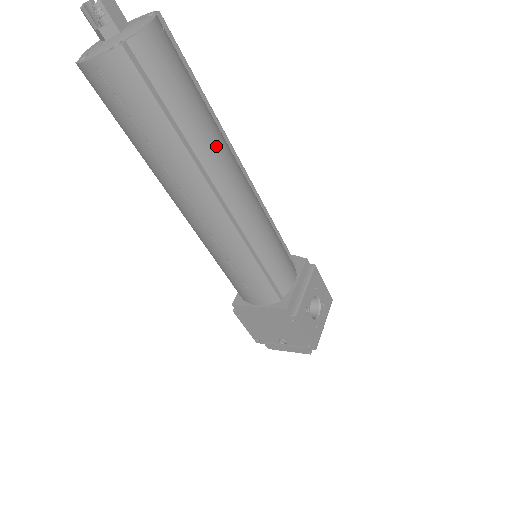
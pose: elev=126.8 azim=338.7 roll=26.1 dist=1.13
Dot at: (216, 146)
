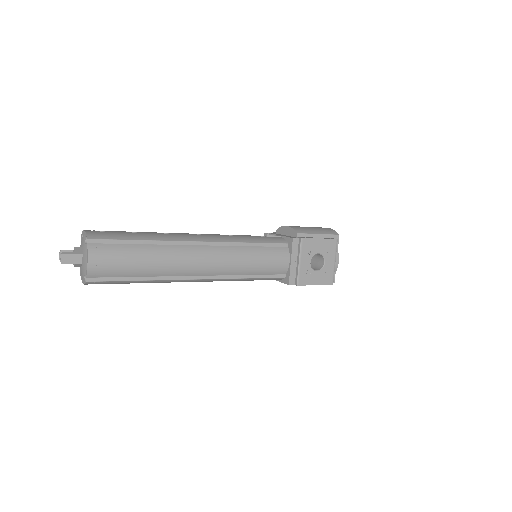
Dot at: (171, 263)
